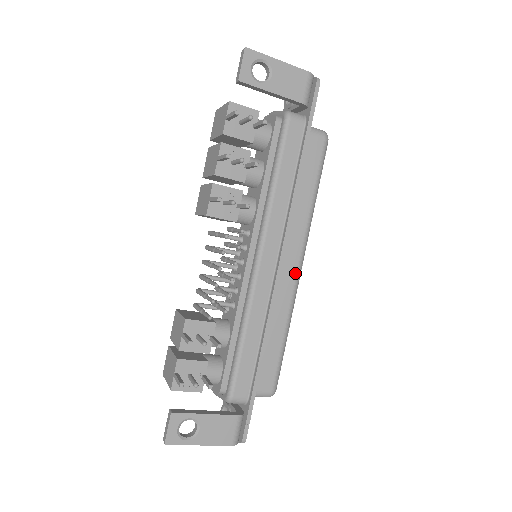
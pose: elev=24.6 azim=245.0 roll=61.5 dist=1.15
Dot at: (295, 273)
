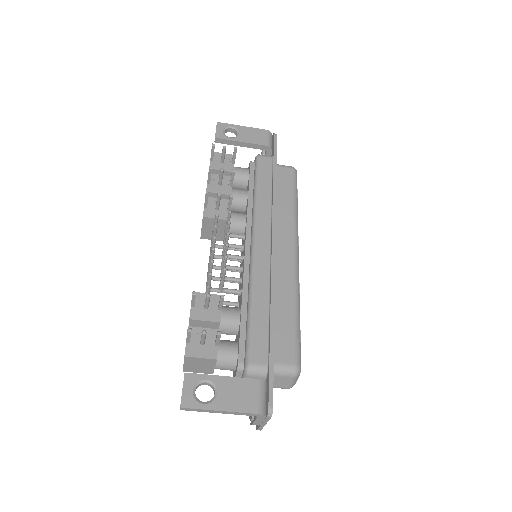
Dot at: (292, 258)
